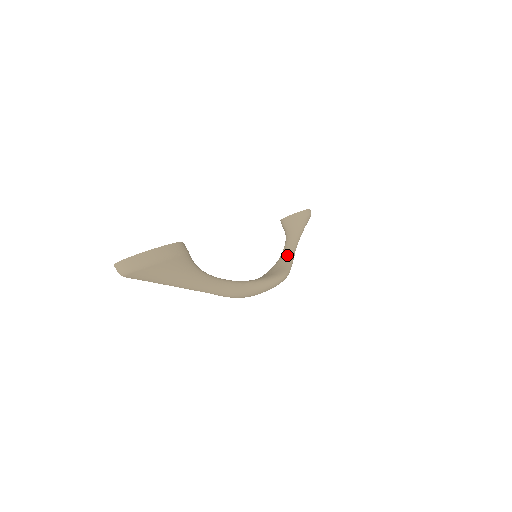
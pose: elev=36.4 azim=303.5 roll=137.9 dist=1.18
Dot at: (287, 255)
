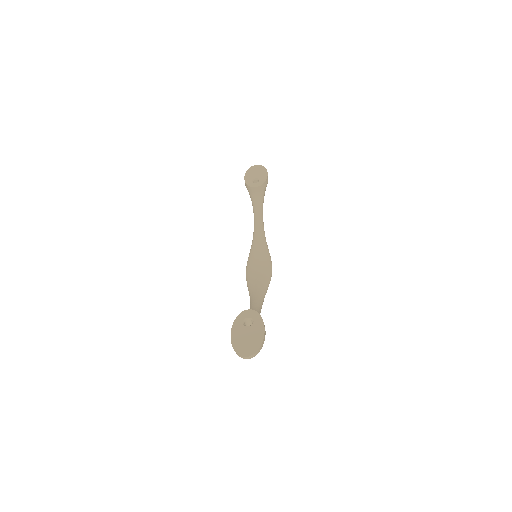
Dot at: (262, 233)
